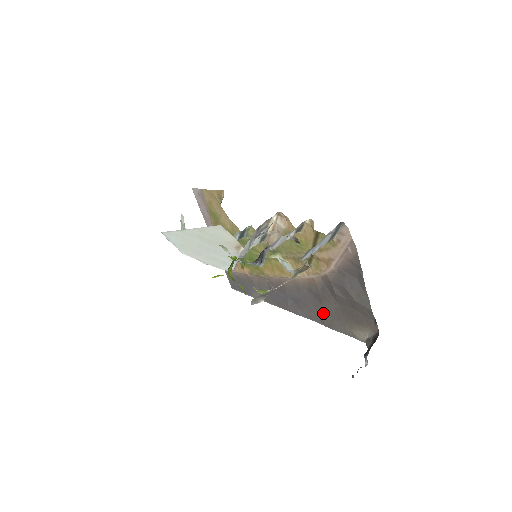
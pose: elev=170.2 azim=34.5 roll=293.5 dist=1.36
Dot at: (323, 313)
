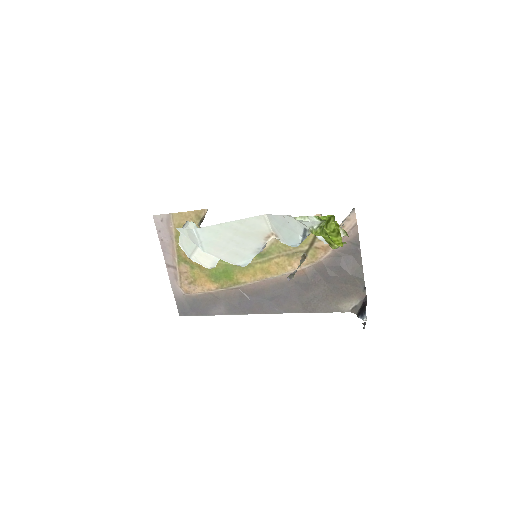
Dot at: (307, 300)
